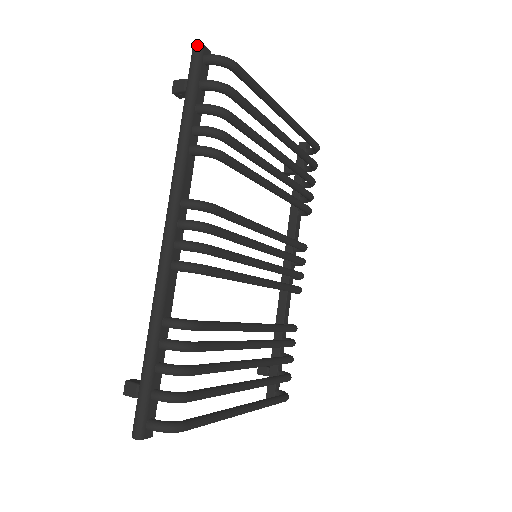
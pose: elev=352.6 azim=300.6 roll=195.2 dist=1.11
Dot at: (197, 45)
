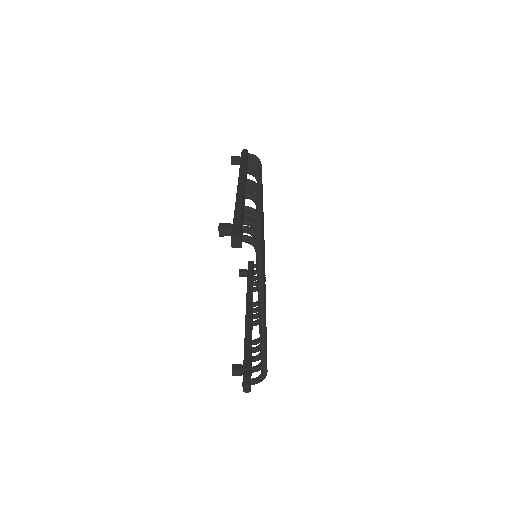
Dot at: (246, 149)
